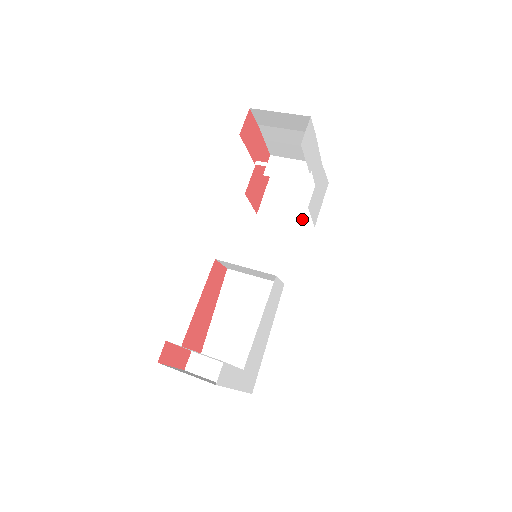
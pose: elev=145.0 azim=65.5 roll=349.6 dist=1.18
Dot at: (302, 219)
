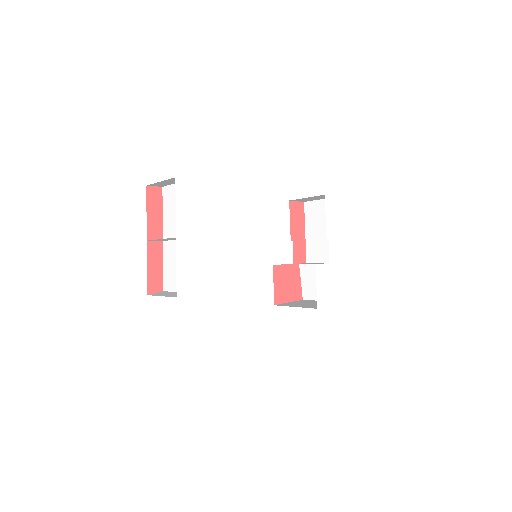
Dot at: (309, 307)
